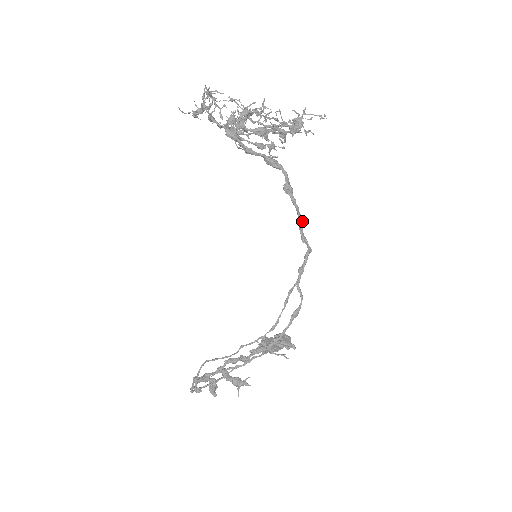
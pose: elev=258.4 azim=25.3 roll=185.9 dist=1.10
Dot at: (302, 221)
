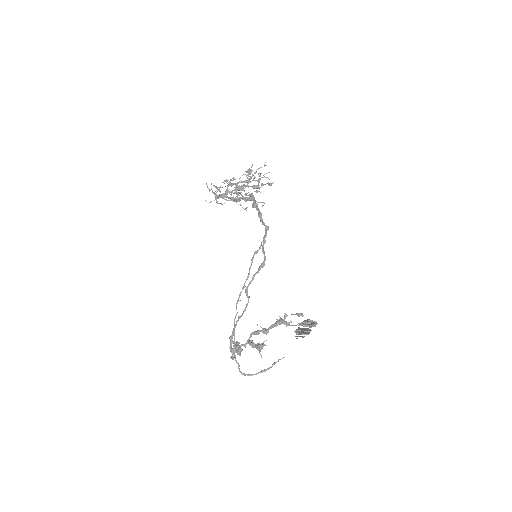
Dot at: (261, 215)
